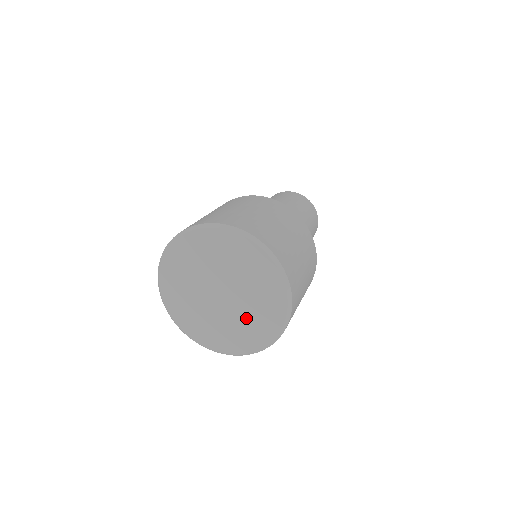
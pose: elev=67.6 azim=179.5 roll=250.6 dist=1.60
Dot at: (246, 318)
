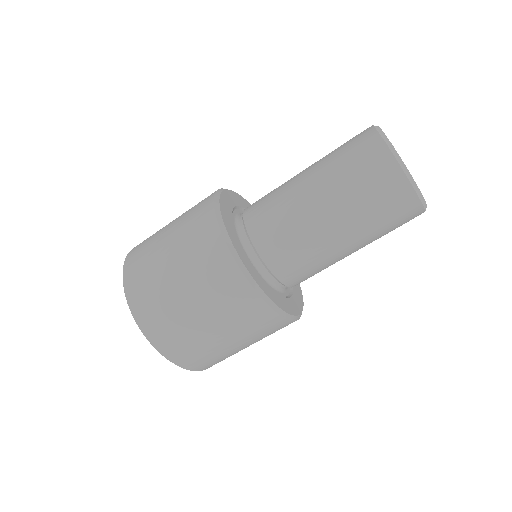
Dot at: occluded
